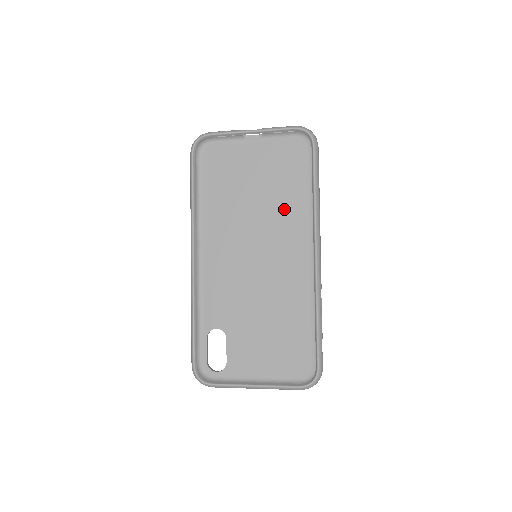
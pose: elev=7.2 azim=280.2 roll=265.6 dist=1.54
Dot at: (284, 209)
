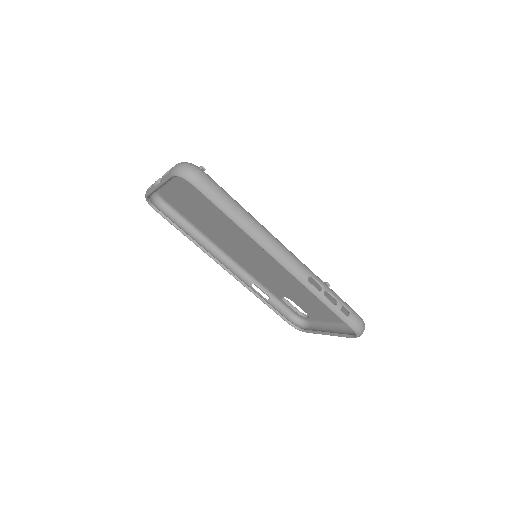
Dot at: occluded
